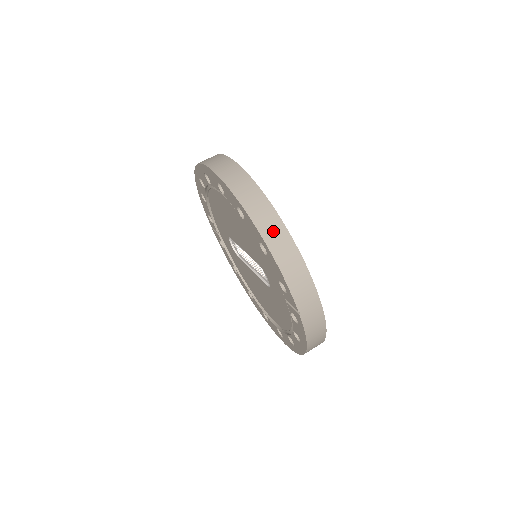
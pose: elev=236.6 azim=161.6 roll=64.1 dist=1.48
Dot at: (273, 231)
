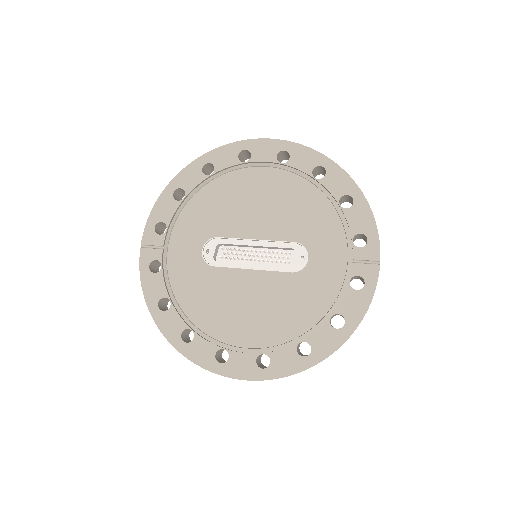
Dot at: occluded
